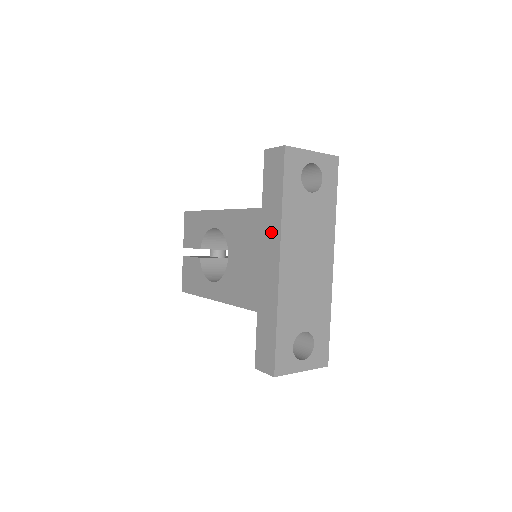
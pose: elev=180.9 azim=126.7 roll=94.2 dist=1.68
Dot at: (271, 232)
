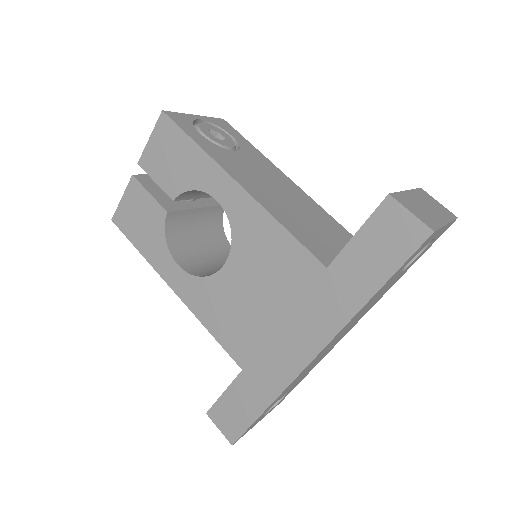
Dot at: (324, 314)
